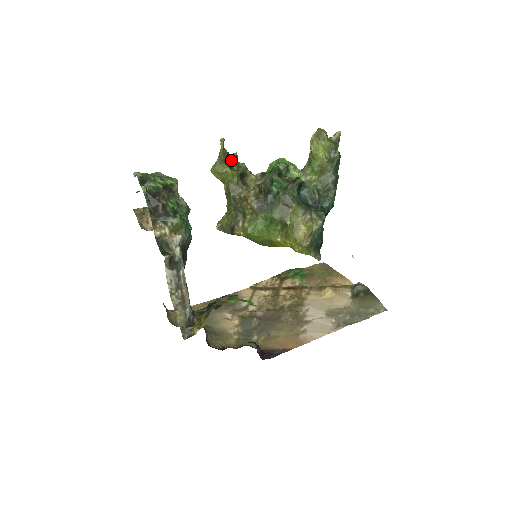
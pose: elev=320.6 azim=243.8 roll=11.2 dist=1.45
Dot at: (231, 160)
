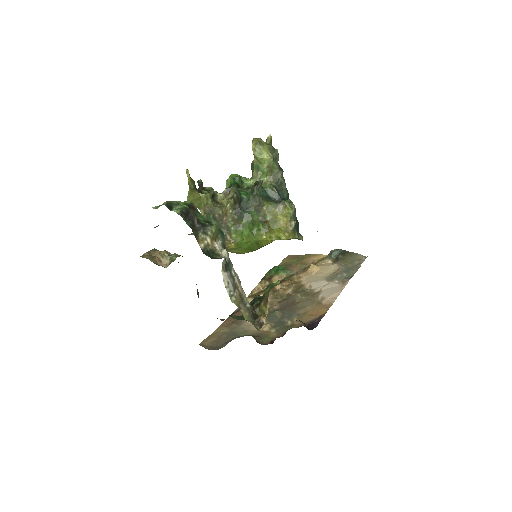
Dot at: occluded
